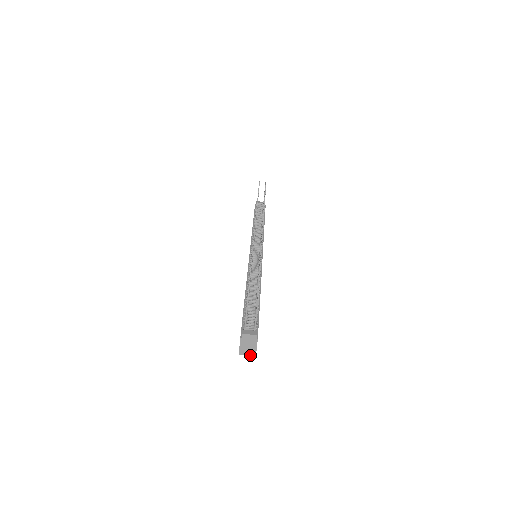
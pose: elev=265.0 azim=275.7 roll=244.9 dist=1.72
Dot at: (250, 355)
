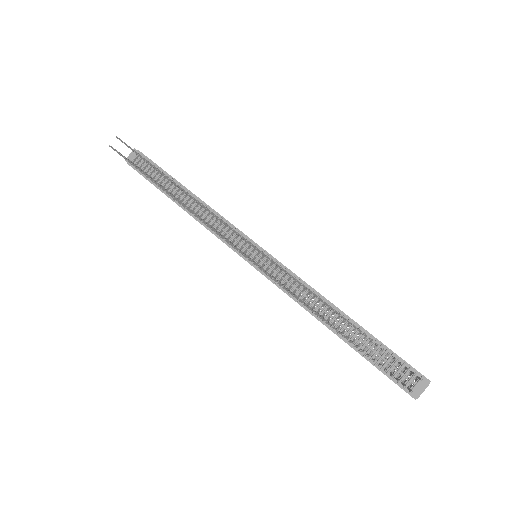
Dot at: occluded
